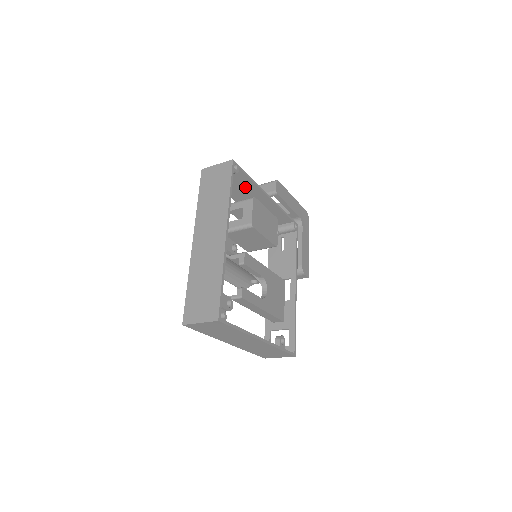
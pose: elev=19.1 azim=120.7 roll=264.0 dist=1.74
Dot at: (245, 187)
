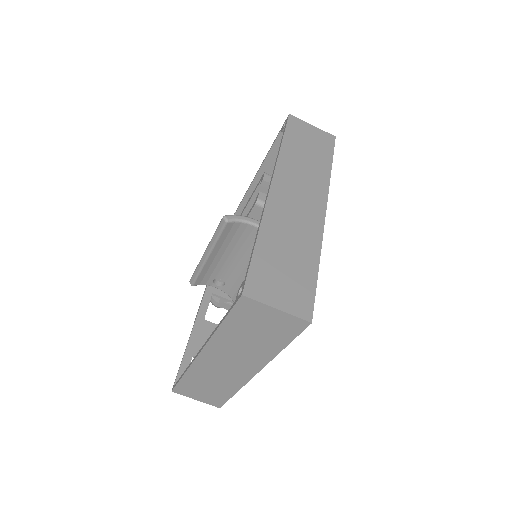
Dot at: occluded
